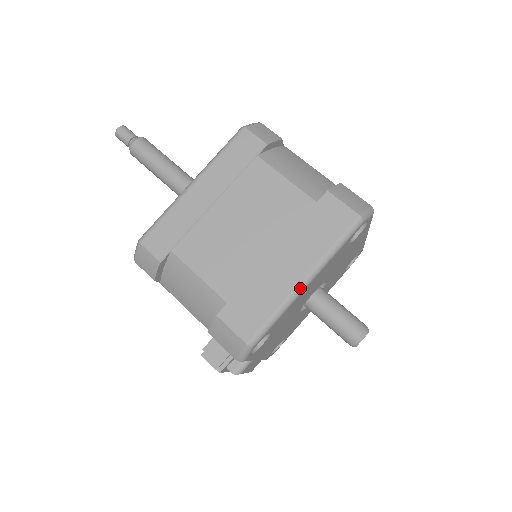
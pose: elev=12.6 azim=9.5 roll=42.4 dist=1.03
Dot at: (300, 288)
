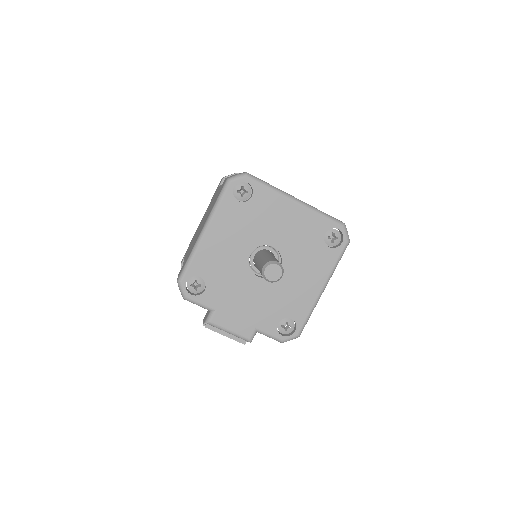
Dot at: (200, 237)
